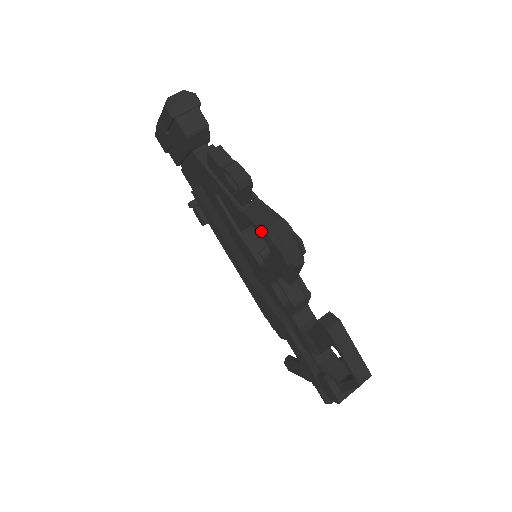
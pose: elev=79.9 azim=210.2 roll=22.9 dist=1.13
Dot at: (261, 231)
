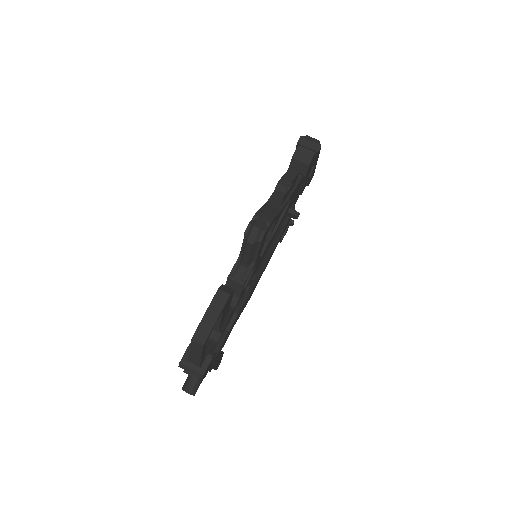
Dot at: (258, 212)
